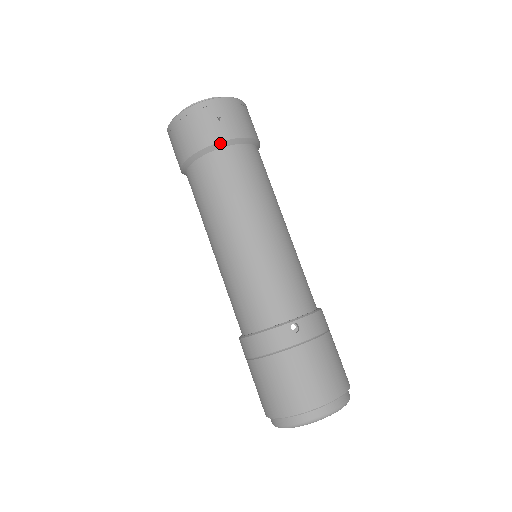
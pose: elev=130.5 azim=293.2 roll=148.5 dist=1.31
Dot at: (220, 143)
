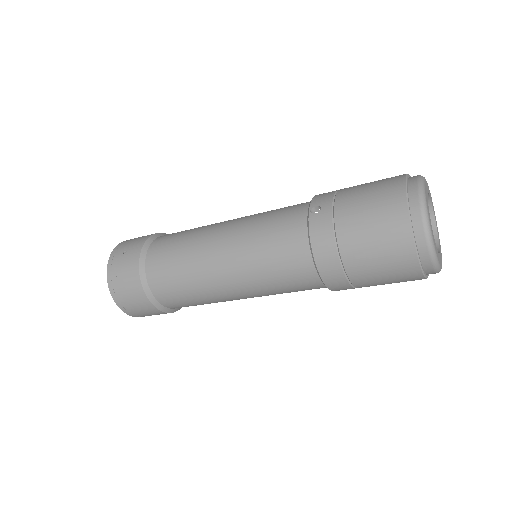
Dot at: (141, 255)
